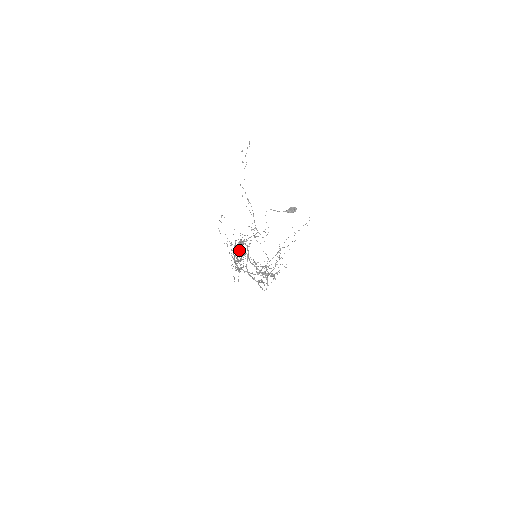
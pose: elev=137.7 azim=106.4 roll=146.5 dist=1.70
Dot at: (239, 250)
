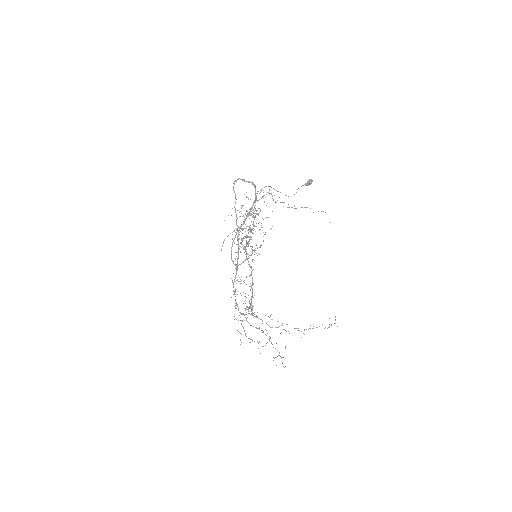
Dot at: occluded
